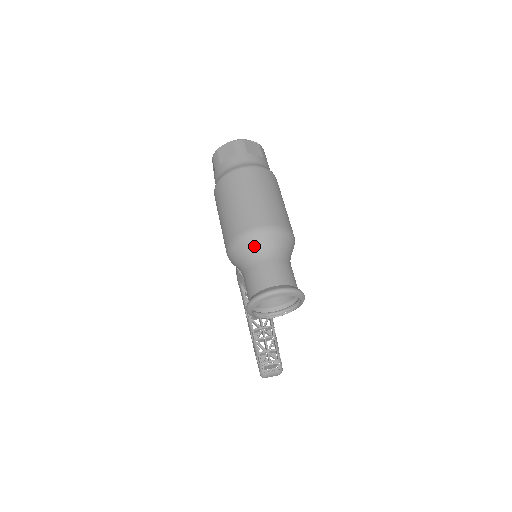
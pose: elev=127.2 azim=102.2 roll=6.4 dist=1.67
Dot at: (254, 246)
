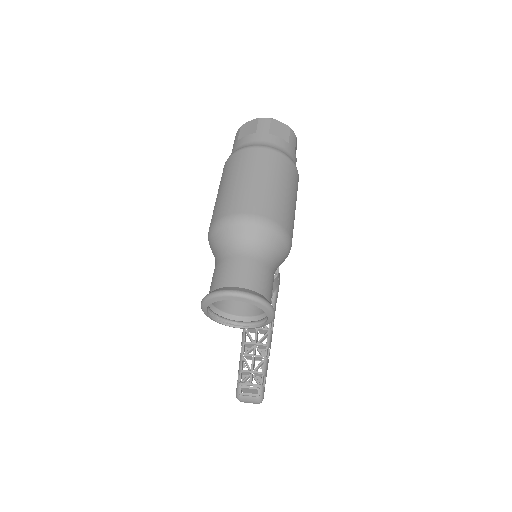
Dot at: (231, 235)
